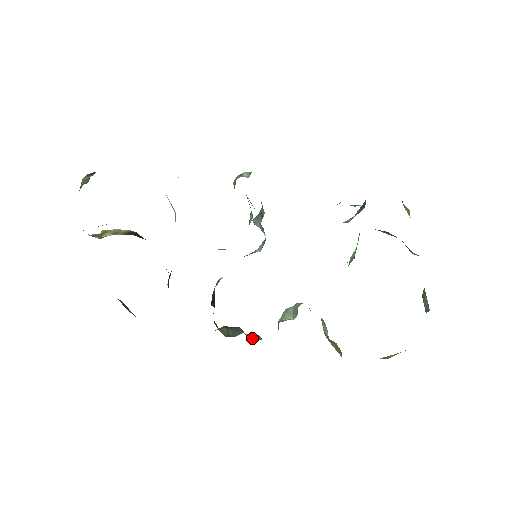
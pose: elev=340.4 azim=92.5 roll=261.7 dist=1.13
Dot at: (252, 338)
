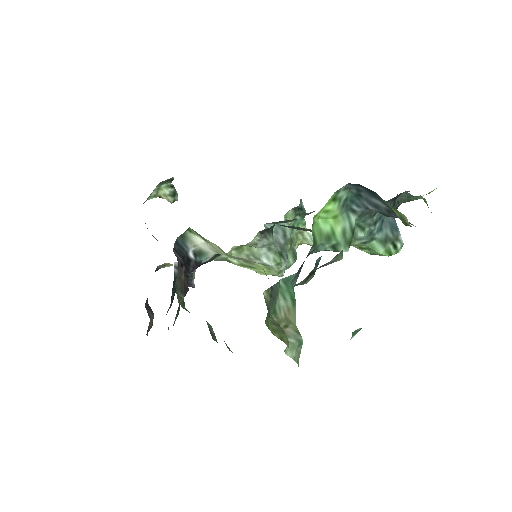
Dot at: occluded
